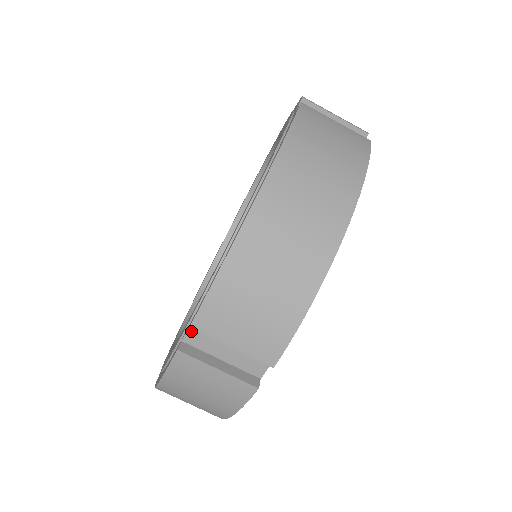
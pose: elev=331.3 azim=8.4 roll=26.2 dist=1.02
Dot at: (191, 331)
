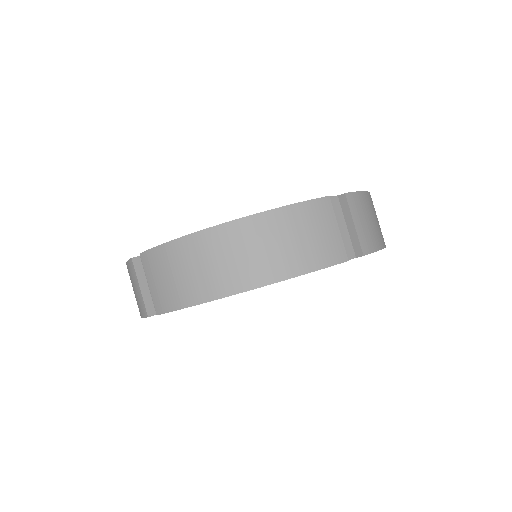
Dot at: occluded
